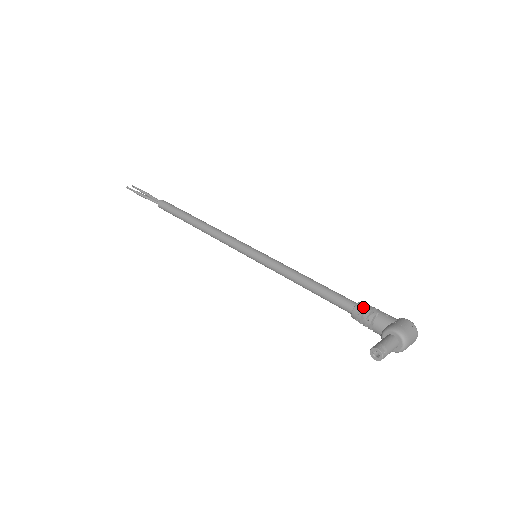
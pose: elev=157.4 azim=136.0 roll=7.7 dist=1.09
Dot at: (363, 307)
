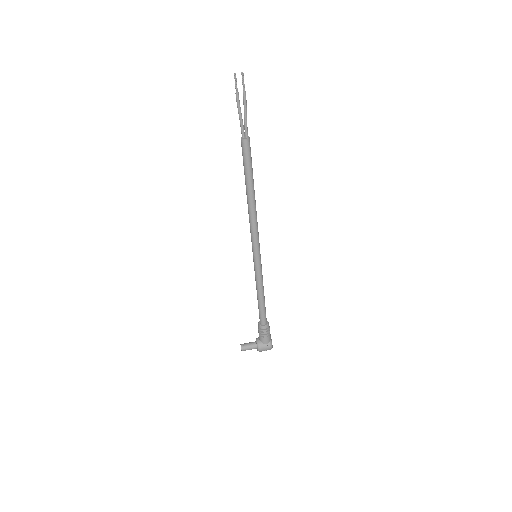
Dot at: (265, 328)
